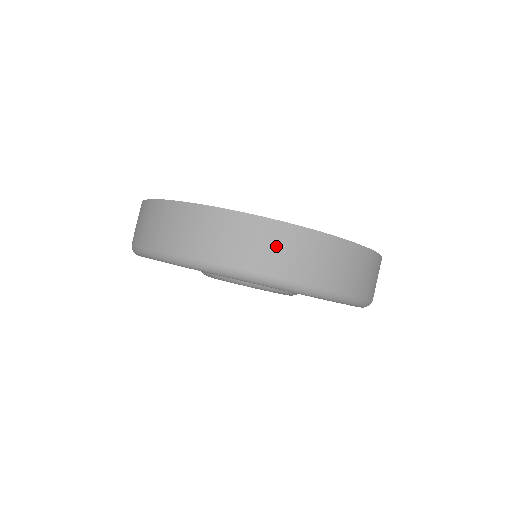
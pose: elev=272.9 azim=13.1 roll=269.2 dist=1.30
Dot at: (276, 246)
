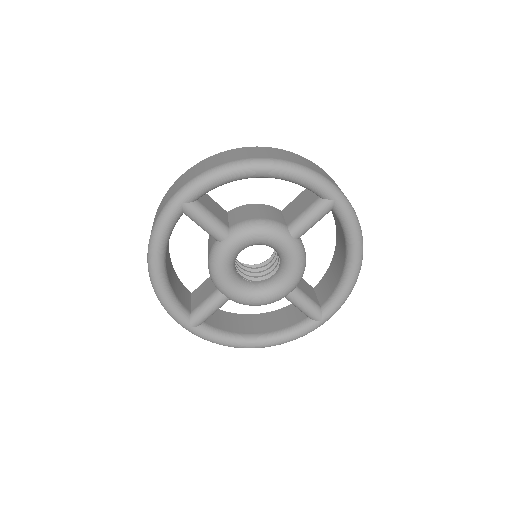
Dot at: occluded
